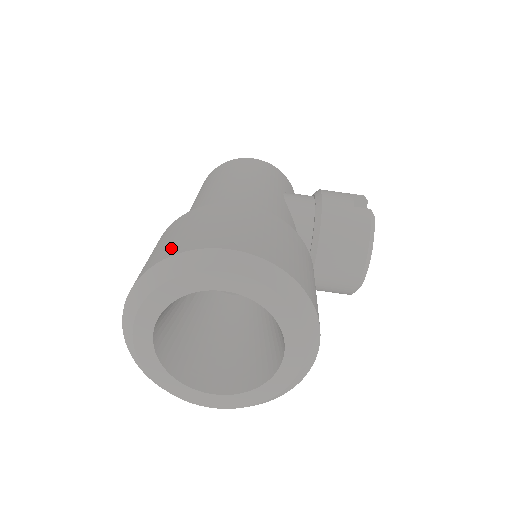
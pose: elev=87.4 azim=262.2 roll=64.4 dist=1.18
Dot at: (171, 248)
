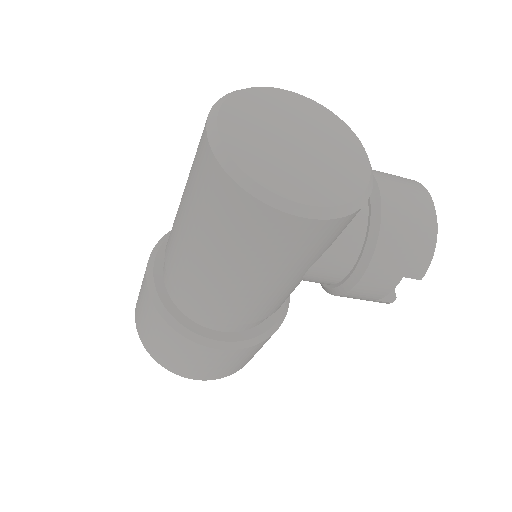
Dot at: (162, 360)
